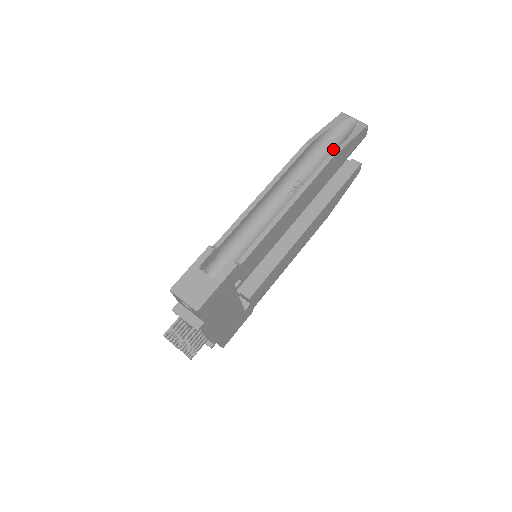
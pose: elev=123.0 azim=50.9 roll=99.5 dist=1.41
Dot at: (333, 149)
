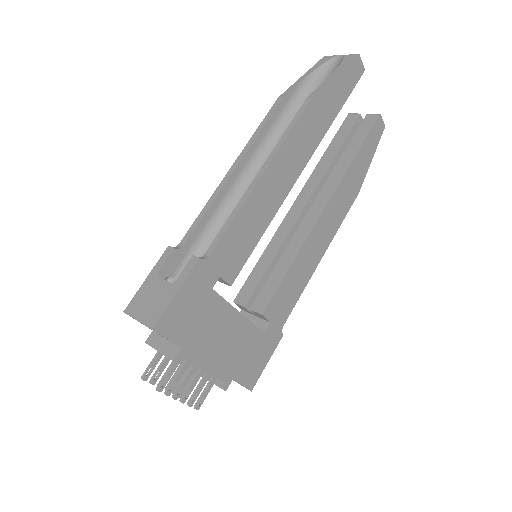
Dot at: occluded
